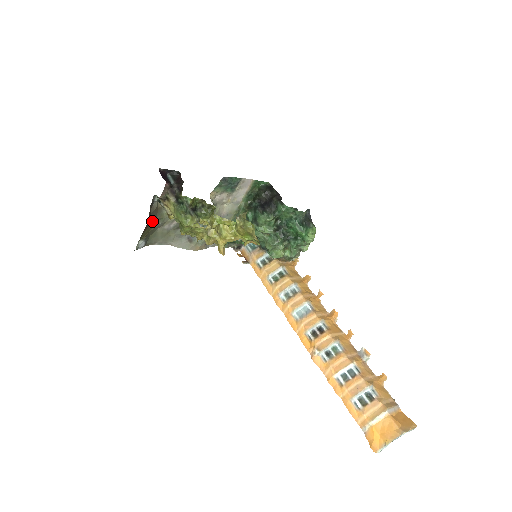
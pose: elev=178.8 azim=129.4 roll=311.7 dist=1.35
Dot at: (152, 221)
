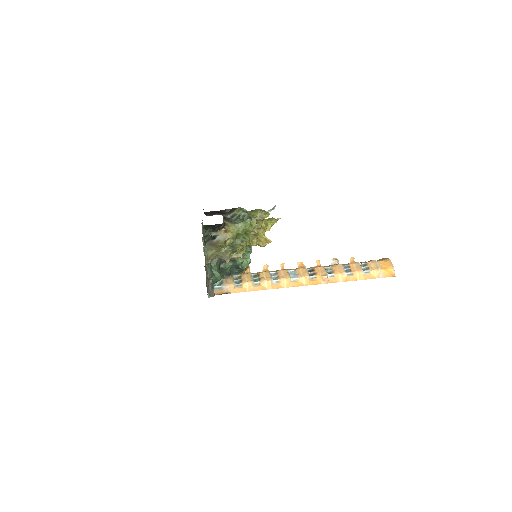
Dot at: occluded
